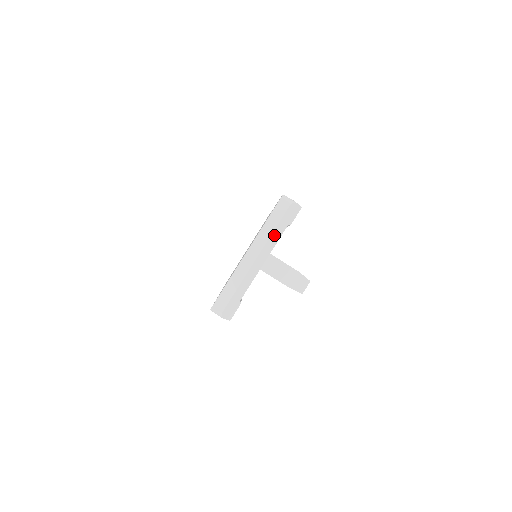
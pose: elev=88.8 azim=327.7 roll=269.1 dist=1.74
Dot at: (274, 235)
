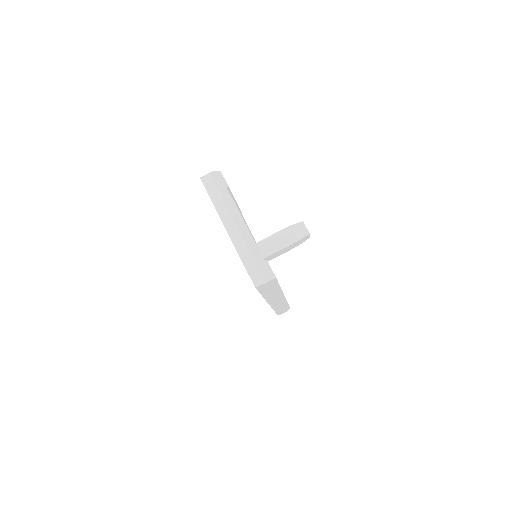
Dot at: (226, 201)
